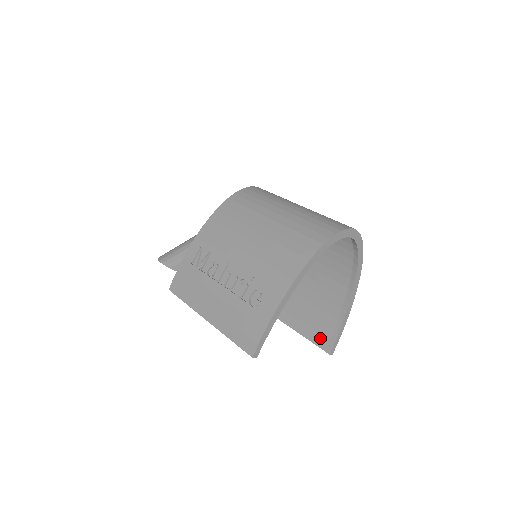
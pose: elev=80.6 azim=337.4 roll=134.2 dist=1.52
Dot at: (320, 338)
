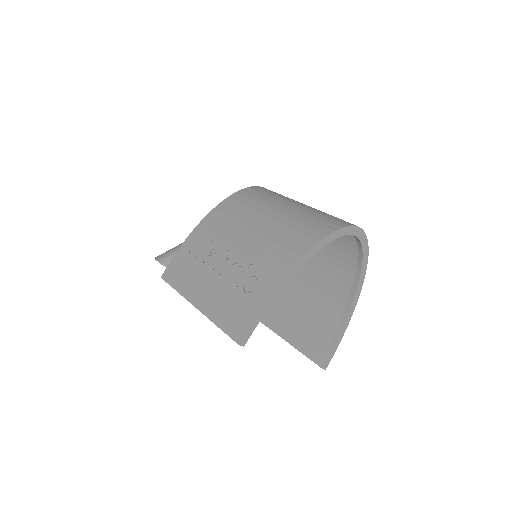
Dot at: (314, 351)
